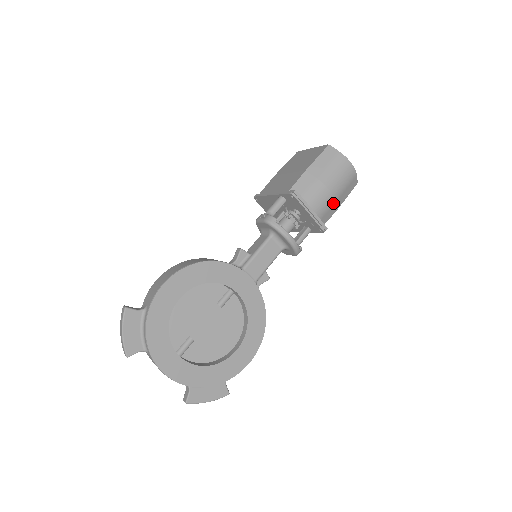
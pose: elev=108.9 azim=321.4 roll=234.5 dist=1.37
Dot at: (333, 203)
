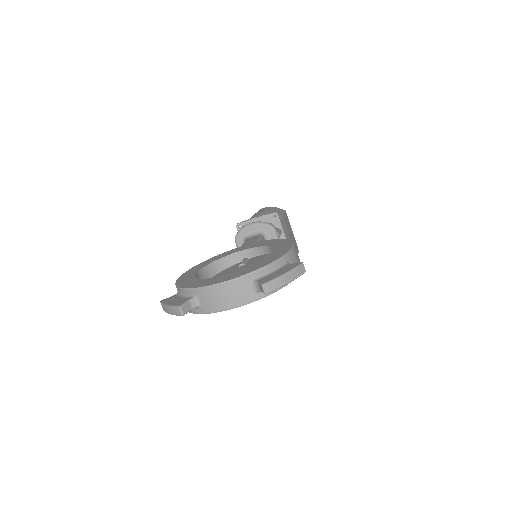
Dot at: occluded
